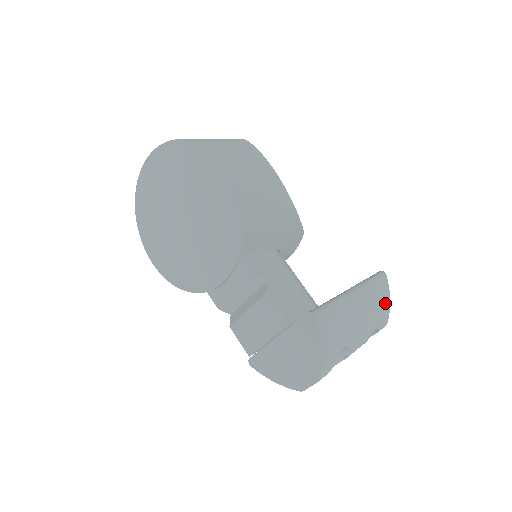
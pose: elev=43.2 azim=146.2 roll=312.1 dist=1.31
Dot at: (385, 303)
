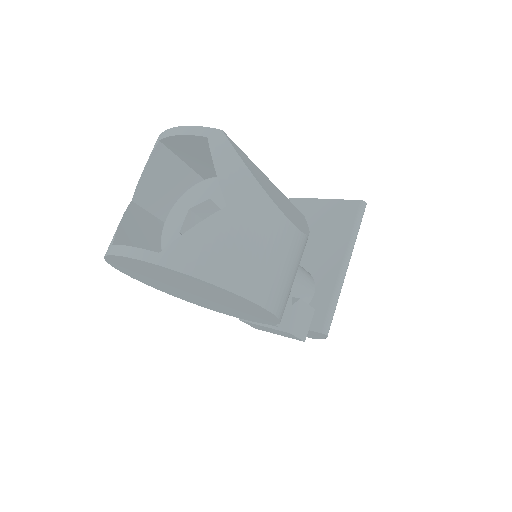
Dot at: occluded
